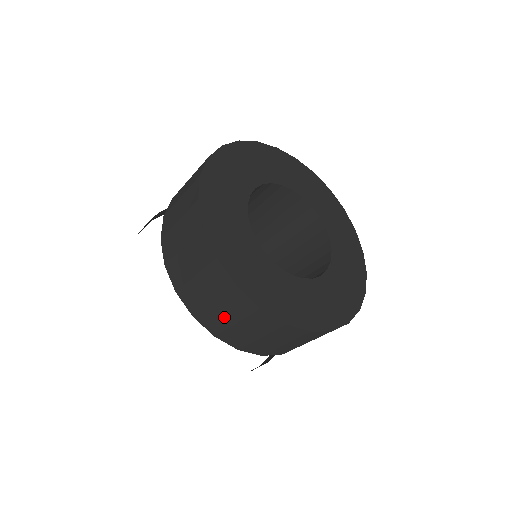
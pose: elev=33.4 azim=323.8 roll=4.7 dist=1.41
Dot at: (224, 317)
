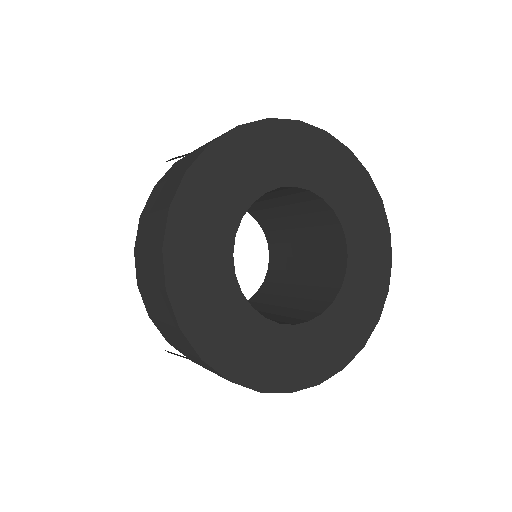
Dot at: (156, 308)
